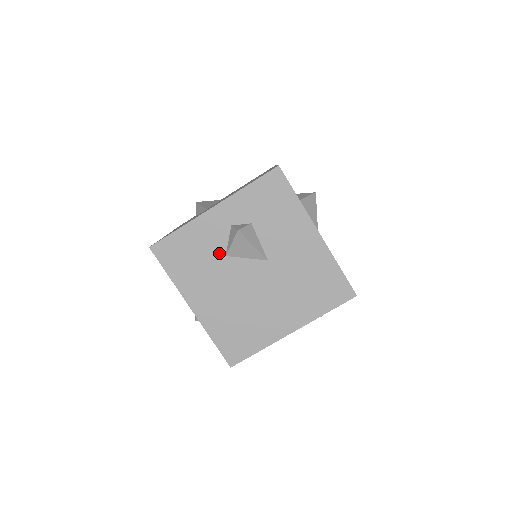
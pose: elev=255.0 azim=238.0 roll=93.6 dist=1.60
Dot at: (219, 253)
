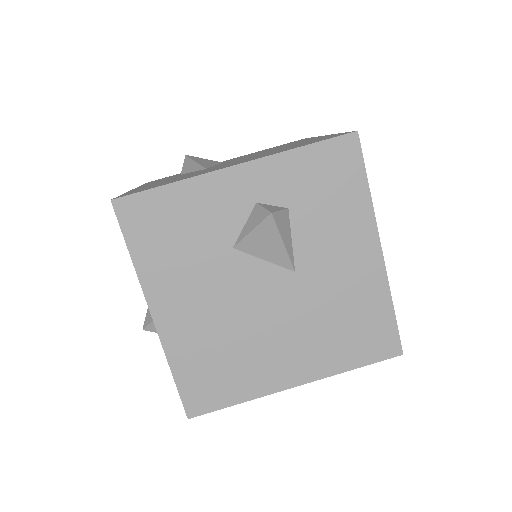
Dot at: (224, 241)
